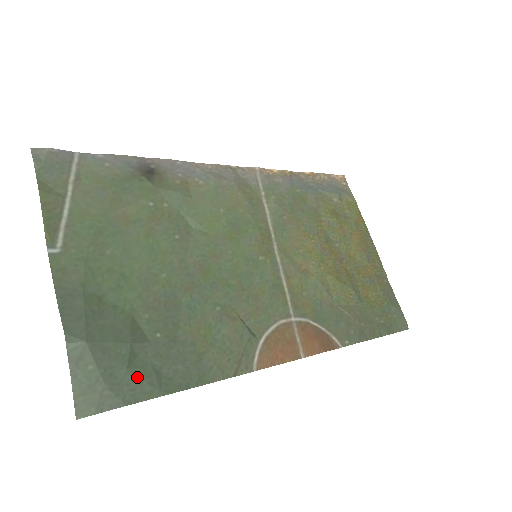
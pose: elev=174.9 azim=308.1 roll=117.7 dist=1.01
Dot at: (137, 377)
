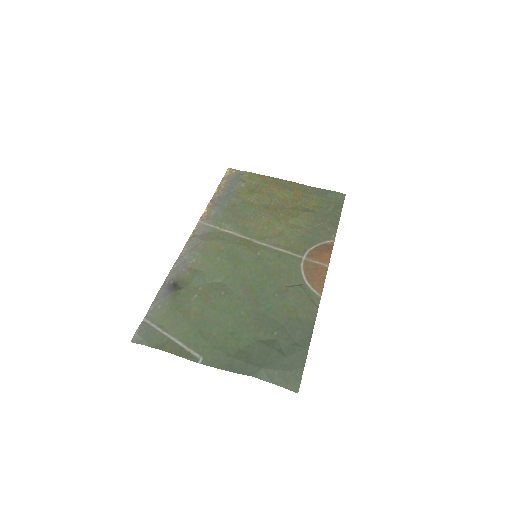
Dot at: (293, 355)
